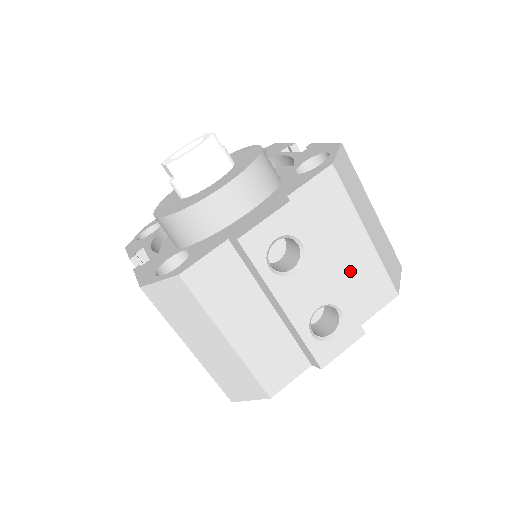
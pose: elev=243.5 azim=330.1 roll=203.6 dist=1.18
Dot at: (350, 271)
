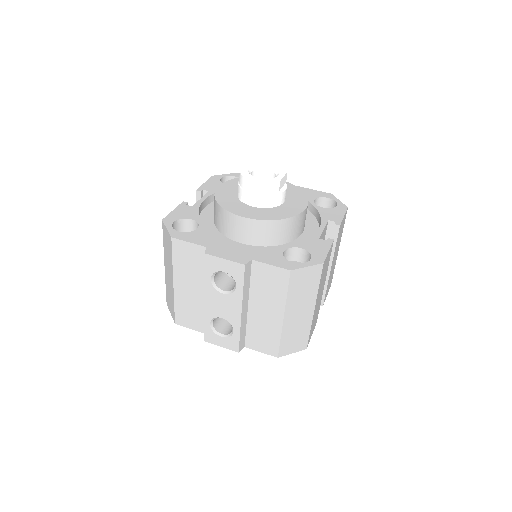
Dot at: (259, 321)
